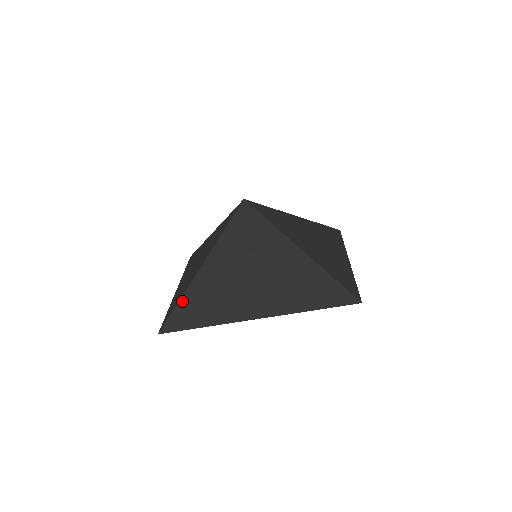
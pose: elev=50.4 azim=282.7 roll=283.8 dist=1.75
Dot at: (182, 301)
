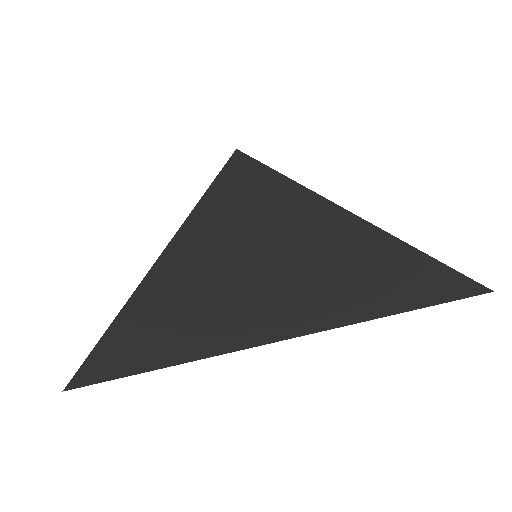
Dot at: (121, 318)
